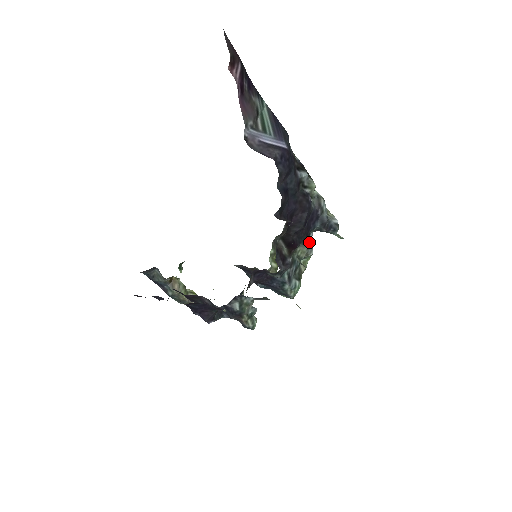
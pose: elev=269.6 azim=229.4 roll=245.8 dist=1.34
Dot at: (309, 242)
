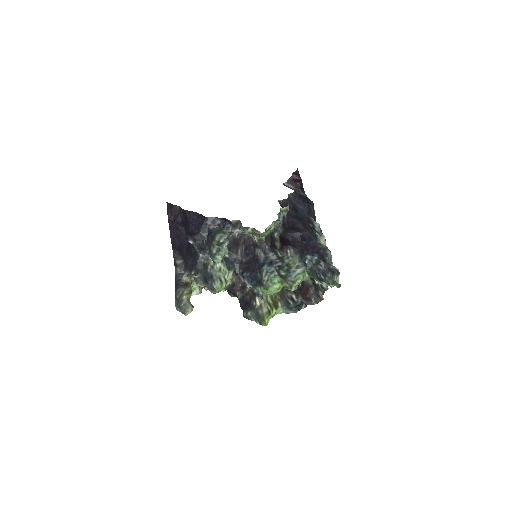
Dot at: (304, 262)
